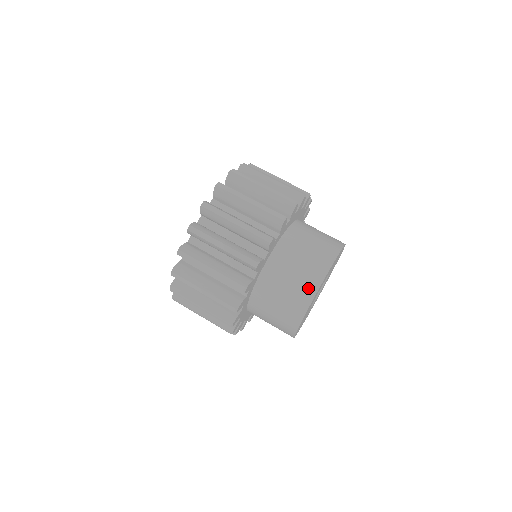
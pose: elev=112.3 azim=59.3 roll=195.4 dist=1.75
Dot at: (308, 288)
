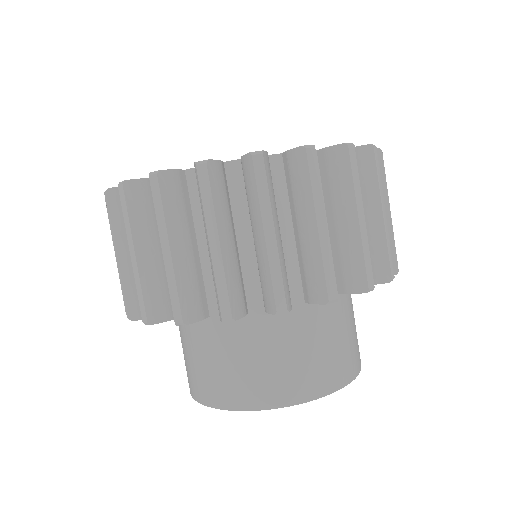
Dot at: (193, 386)
